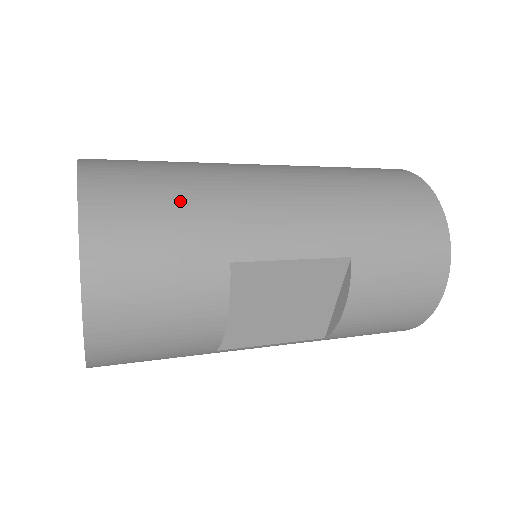
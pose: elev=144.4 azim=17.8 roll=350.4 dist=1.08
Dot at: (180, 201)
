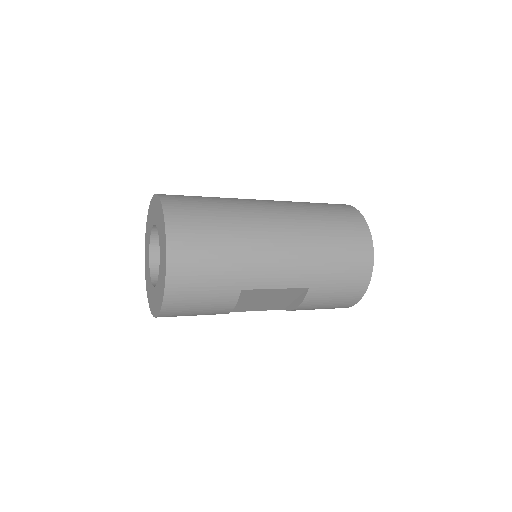
Dot at: (221, 255)
